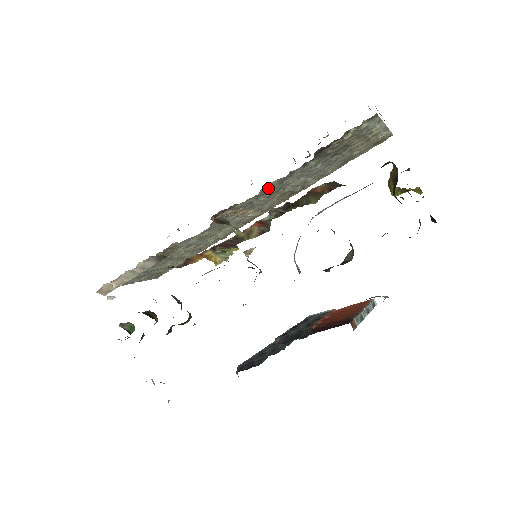
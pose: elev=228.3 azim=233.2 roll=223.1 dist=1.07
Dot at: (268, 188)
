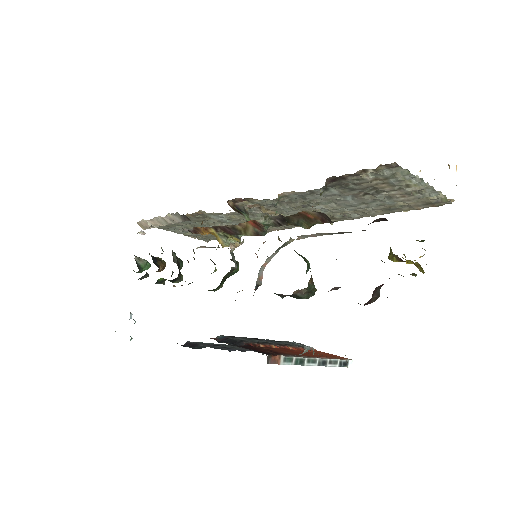
Dot at: (286, 197)
